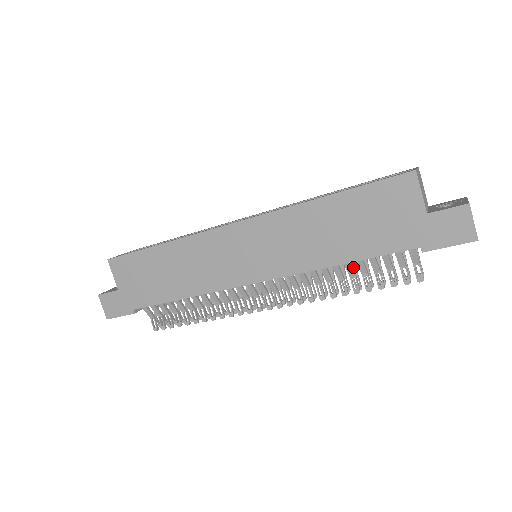
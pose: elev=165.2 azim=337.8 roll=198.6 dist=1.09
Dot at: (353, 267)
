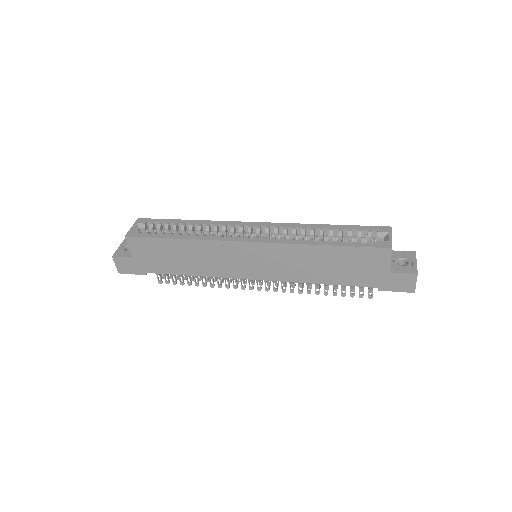
Dot at: occluded
